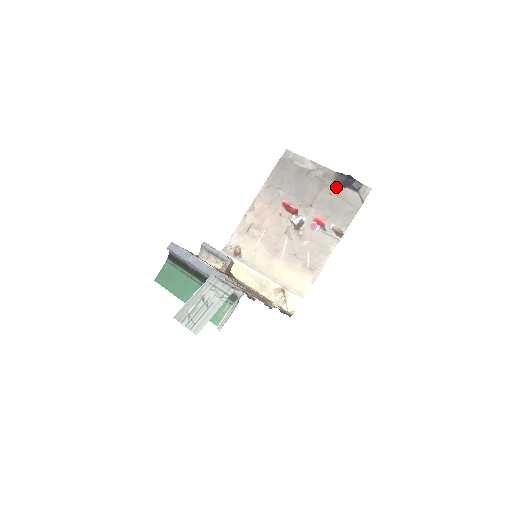
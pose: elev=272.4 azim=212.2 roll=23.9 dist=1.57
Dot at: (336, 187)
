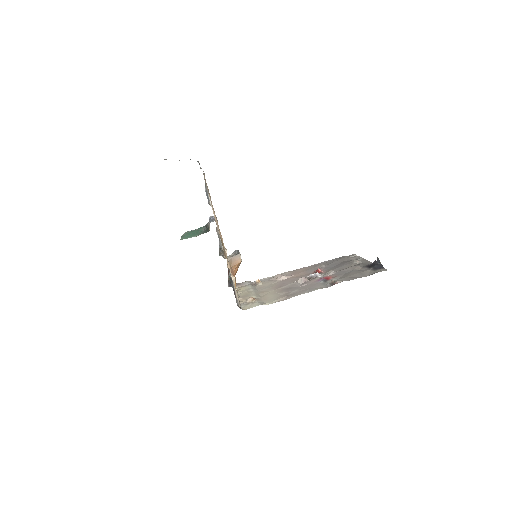
Dot at: (363, 268)
